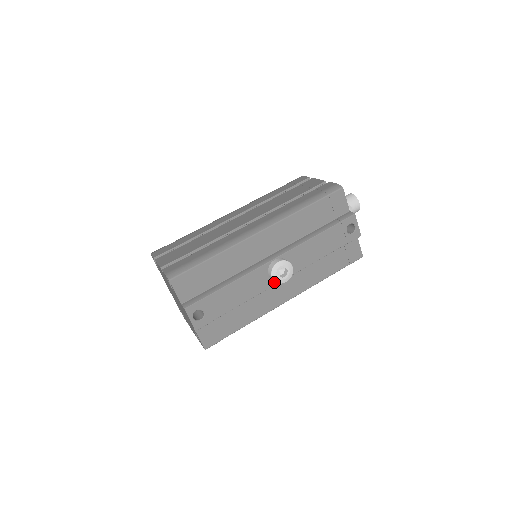
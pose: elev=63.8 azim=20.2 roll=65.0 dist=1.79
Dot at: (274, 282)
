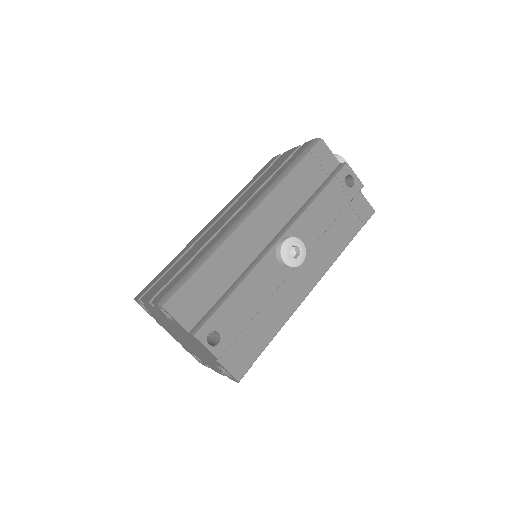
Dot at: (288, 269)
